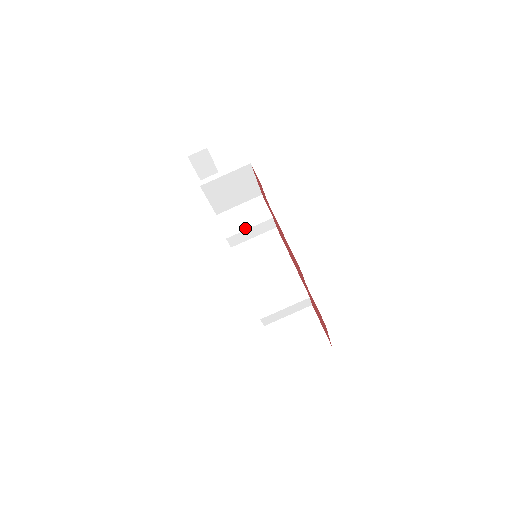
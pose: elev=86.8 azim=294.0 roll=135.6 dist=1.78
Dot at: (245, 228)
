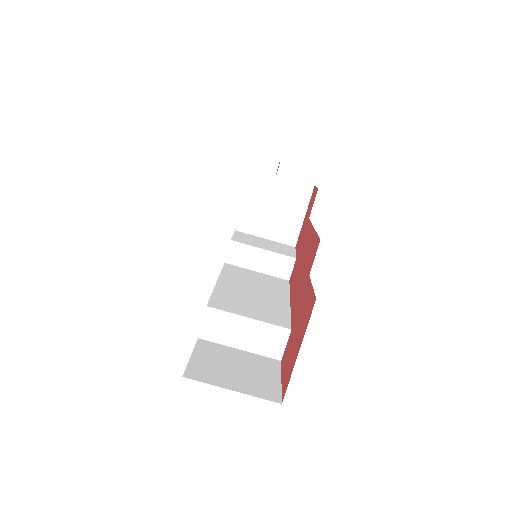
Dot at: (259, 247)
